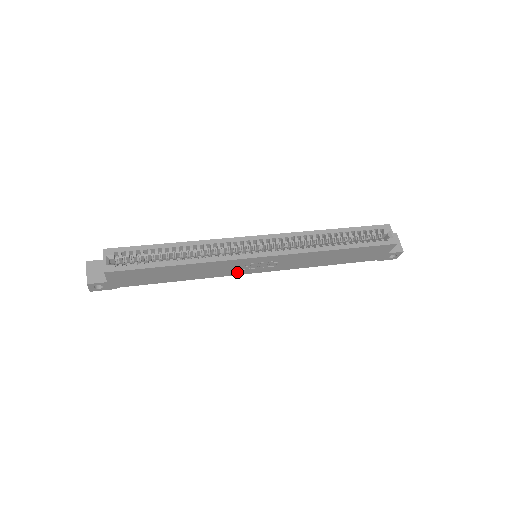
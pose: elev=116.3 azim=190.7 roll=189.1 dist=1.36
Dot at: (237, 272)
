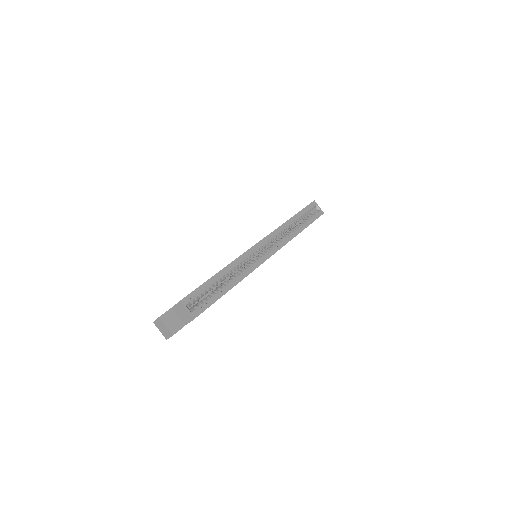
Dot at: occluded
